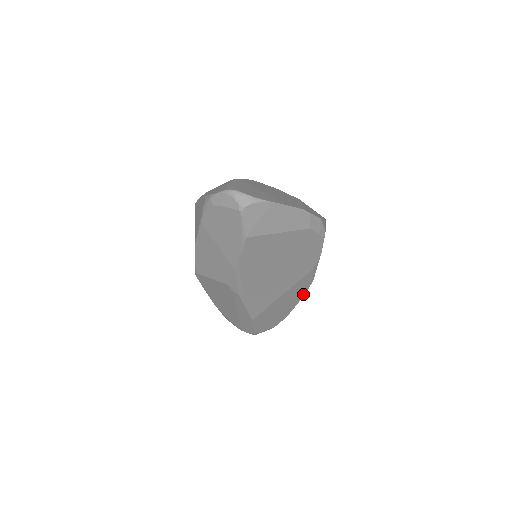
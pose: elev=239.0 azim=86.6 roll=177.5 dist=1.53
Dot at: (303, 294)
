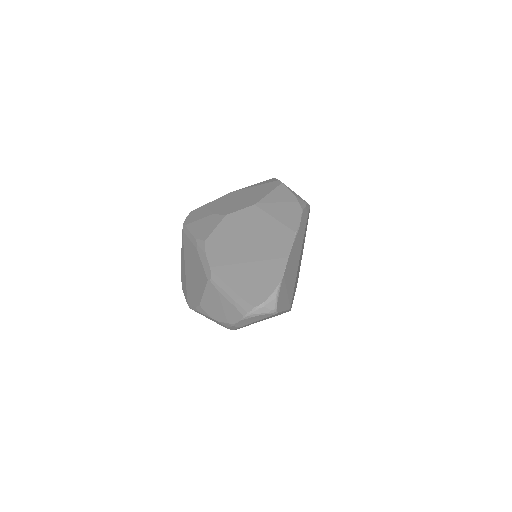
Dot at: occluded
